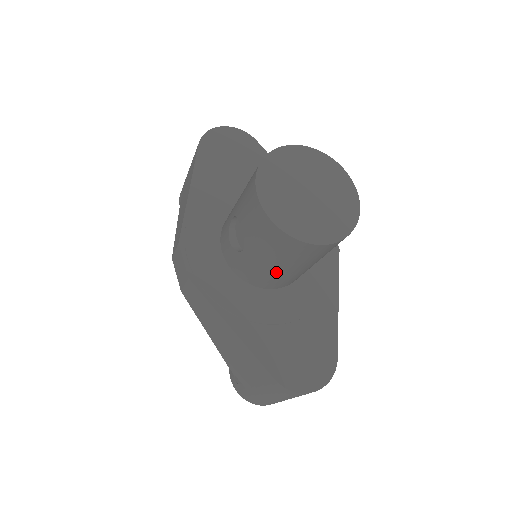
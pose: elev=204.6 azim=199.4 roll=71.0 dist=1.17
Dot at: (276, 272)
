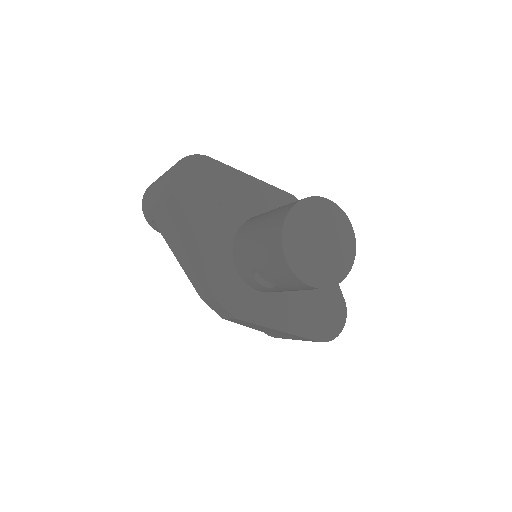
Dot at: occluded
